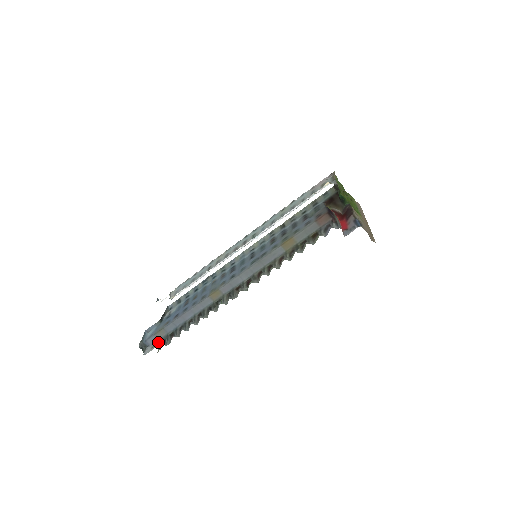
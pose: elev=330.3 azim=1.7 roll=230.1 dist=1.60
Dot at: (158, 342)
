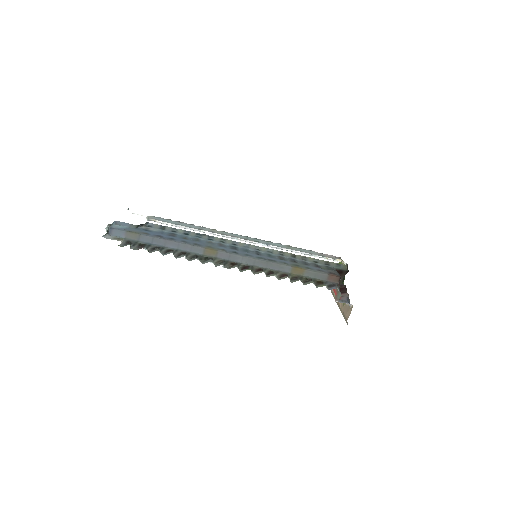
Dot at: (123, 239)
